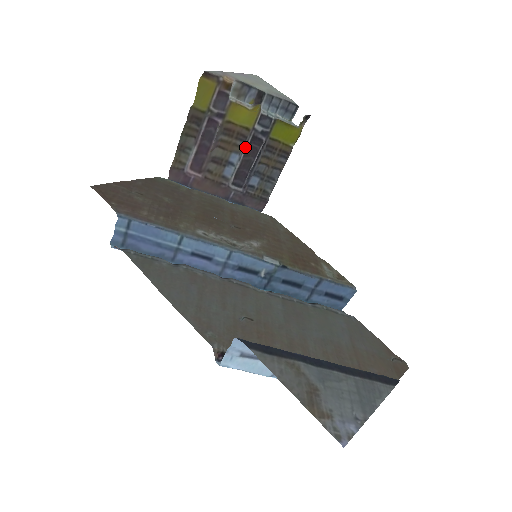
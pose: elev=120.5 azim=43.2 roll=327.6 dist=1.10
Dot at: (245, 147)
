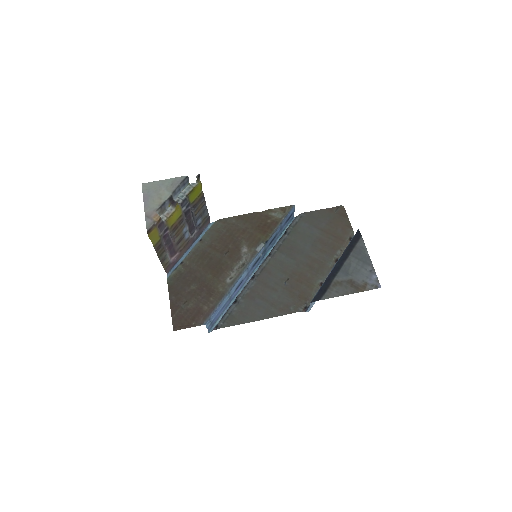
Dot at: (185, 221)
